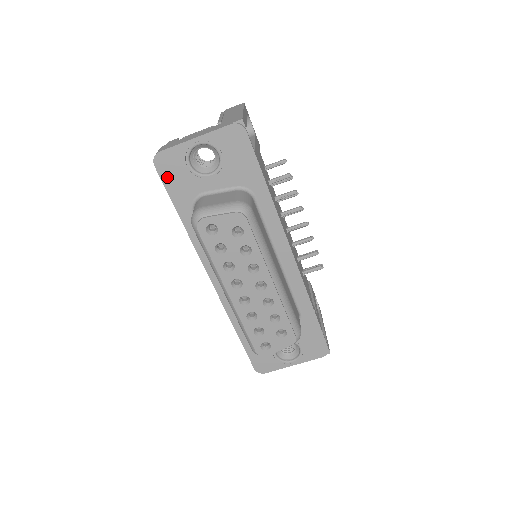
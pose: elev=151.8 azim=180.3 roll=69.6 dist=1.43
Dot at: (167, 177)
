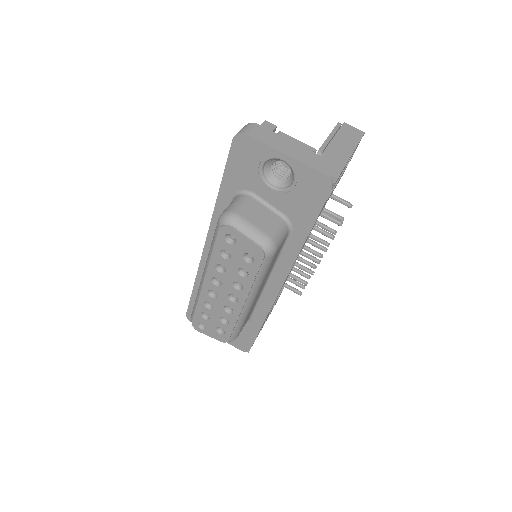
Dot at: (236, 156)
